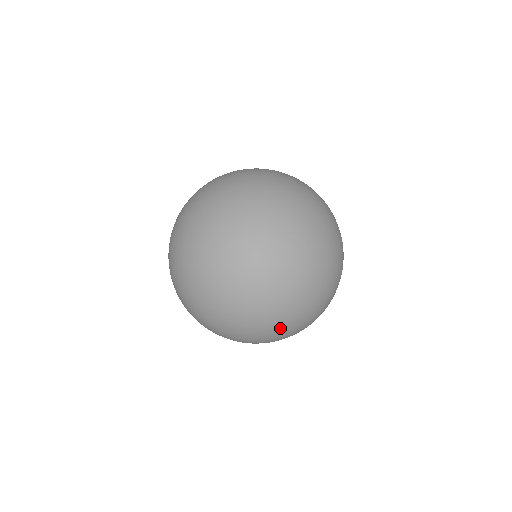
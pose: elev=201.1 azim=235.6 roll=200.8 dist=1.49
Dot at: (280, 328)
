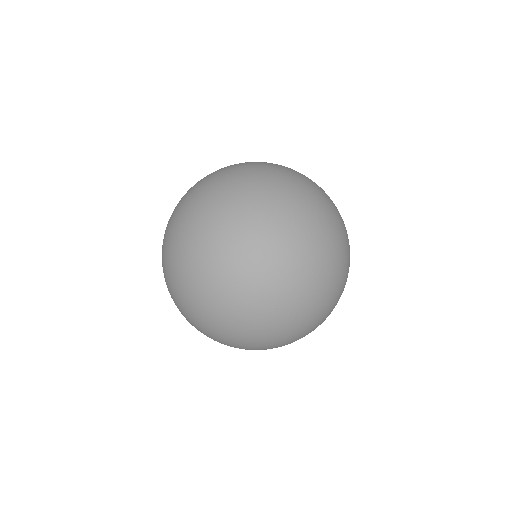
Dot at: (299, 335)
